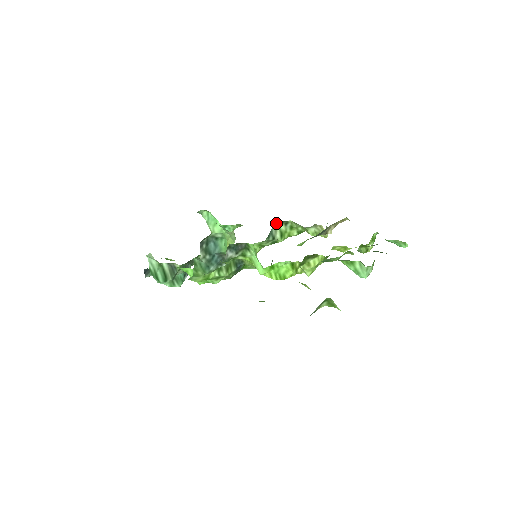
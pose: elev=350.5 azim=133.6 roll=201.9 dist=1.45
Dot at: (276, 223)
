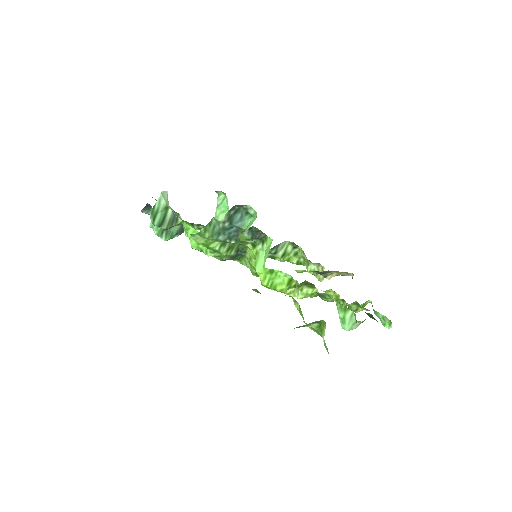
Dot at: (287, 241)
